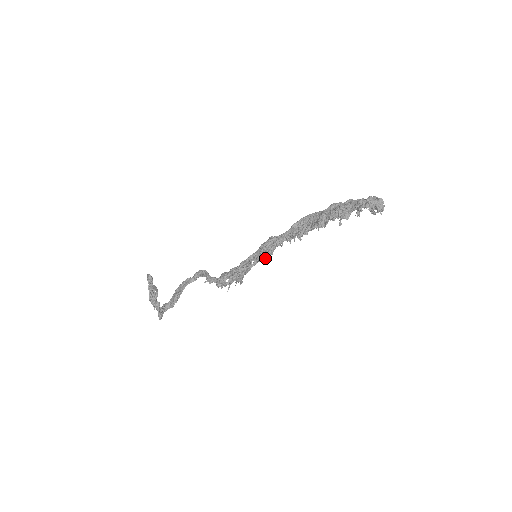
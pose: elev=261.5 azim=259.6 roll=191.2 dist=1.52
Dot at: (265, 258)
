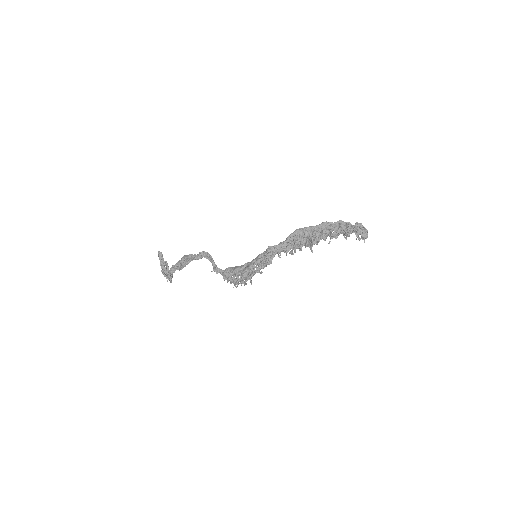
Dot at: occluded
